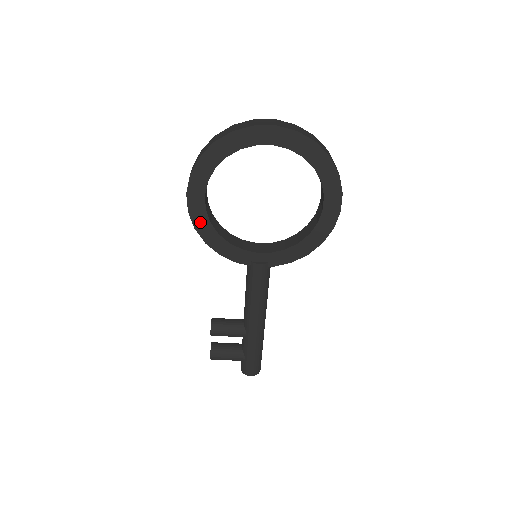
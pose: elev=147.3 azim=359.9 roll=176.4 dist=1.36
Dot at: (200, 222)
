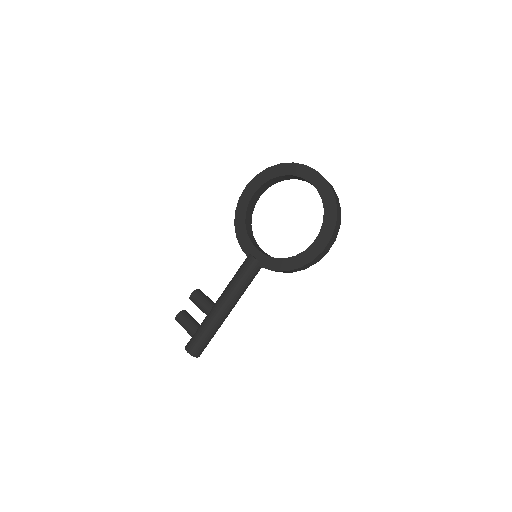
Dot at: (241, 208)
